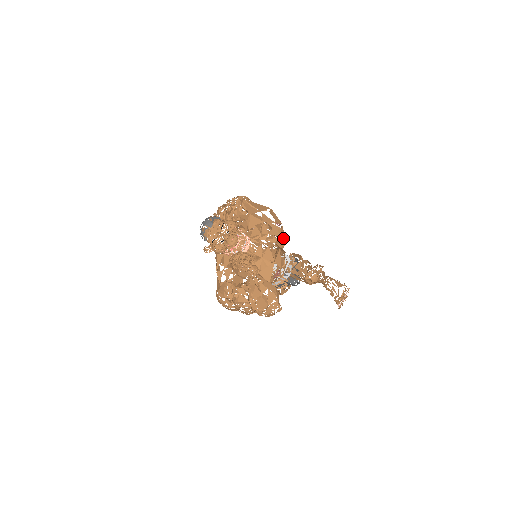
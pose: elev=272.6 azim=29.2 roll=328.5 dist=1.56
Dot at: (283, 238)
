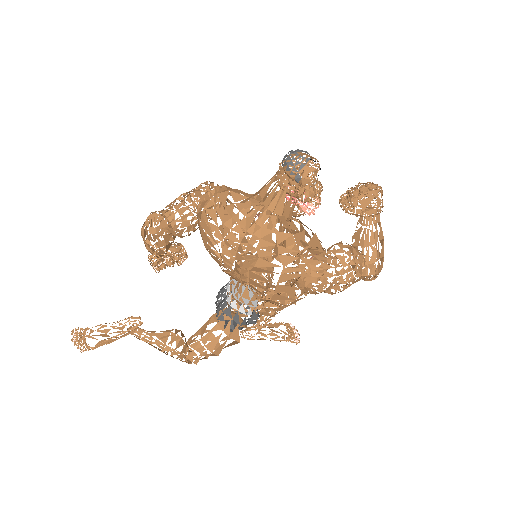
Dot at: occluded
